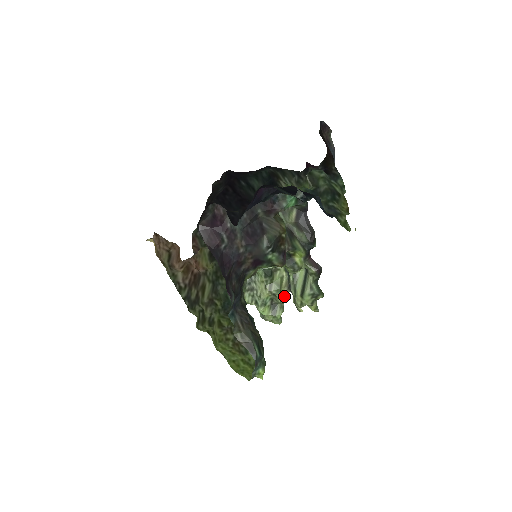
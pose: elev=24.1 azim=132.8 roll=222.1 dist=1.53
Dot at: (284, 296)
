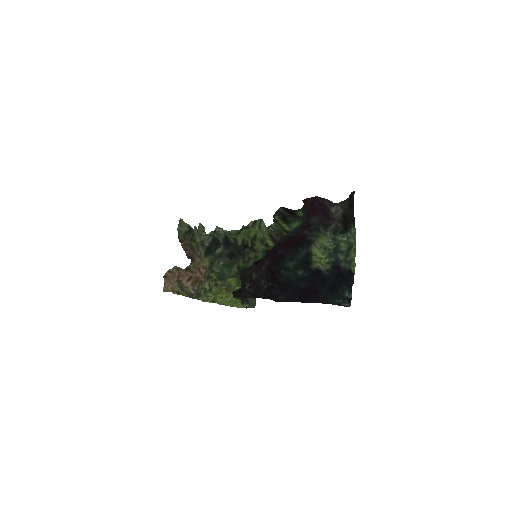
Dot at: occluded
